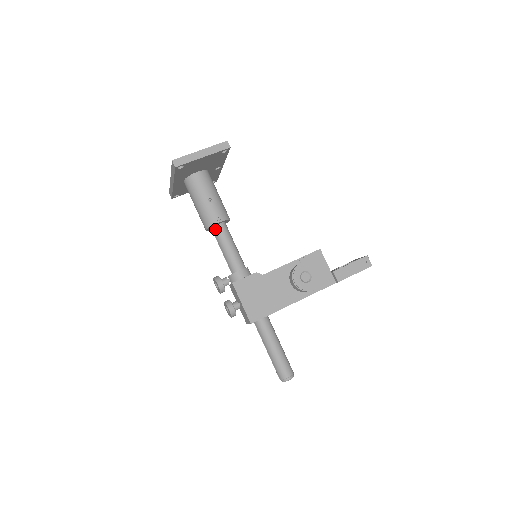
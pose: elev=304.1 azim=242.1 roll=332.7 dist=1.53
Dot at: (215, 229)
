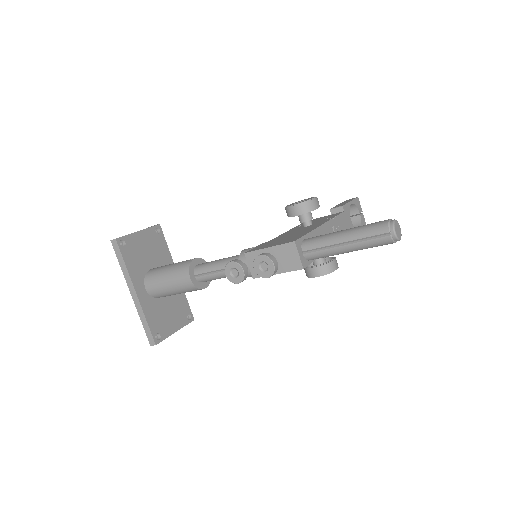
Dot at: (197, 269)
